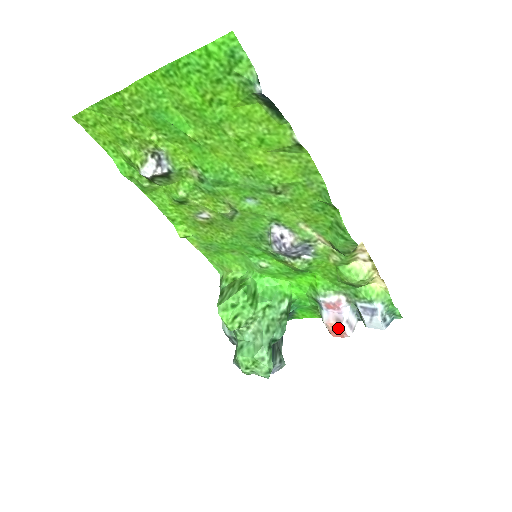
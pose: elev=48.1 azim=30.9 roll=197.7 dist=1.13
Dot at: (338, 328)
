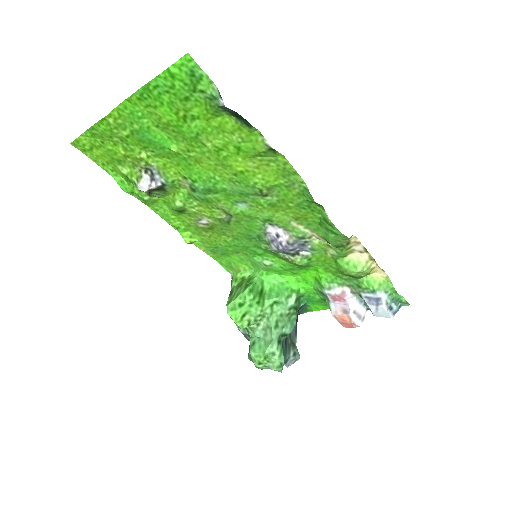
Dot at: (346, 319)
